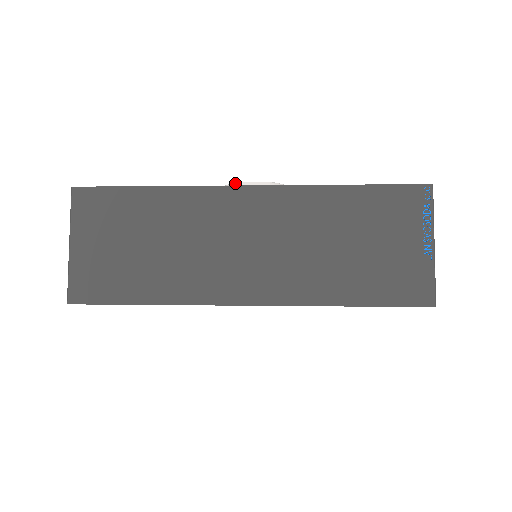
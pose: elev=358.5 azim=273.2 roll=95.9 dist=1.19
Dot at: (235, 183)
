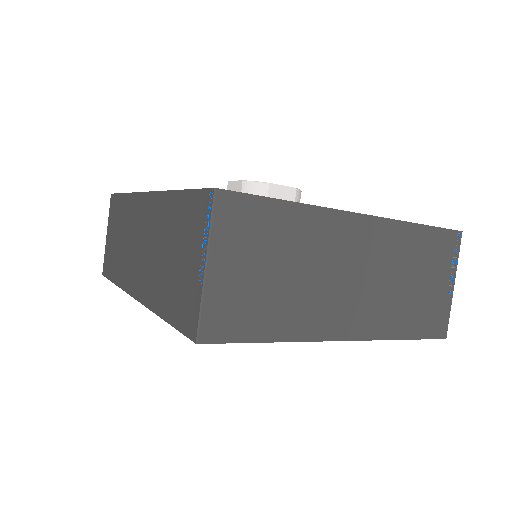
Dot at: (228, 182)
